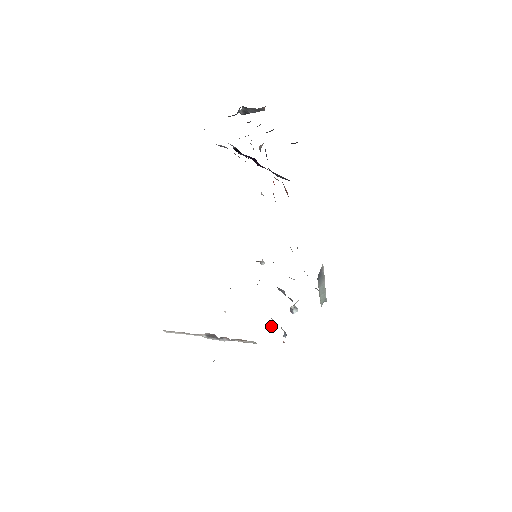
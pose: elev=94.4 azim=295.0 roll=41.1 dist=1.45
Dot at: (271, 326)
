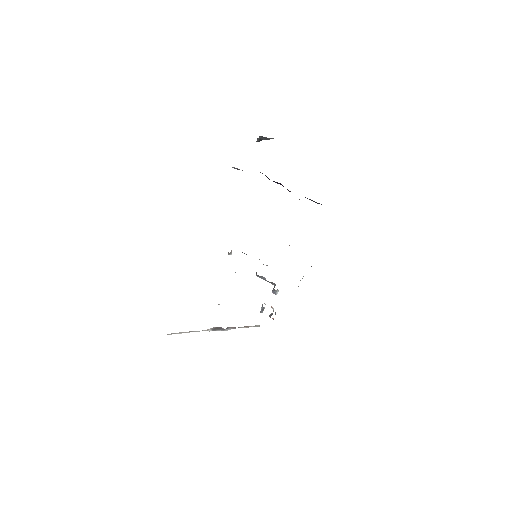
Dot at: (263, 309)
